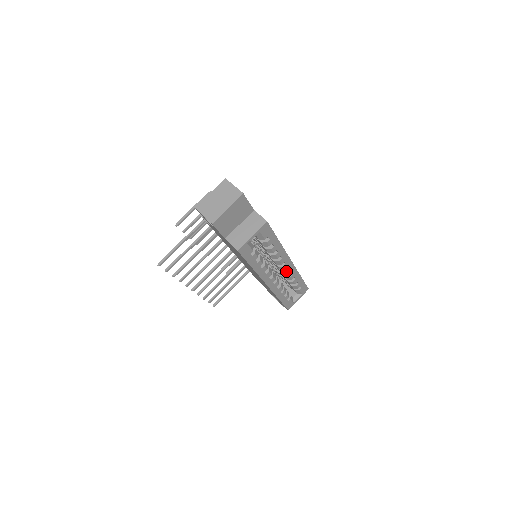
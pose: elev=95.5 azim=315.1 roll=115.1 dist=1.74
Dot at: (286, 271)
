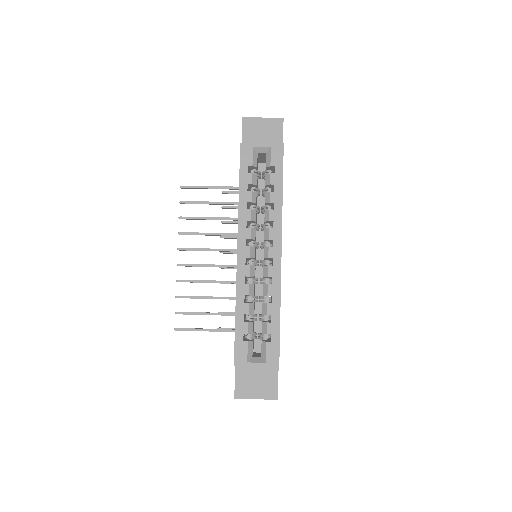
Dot at: (268, 265)
